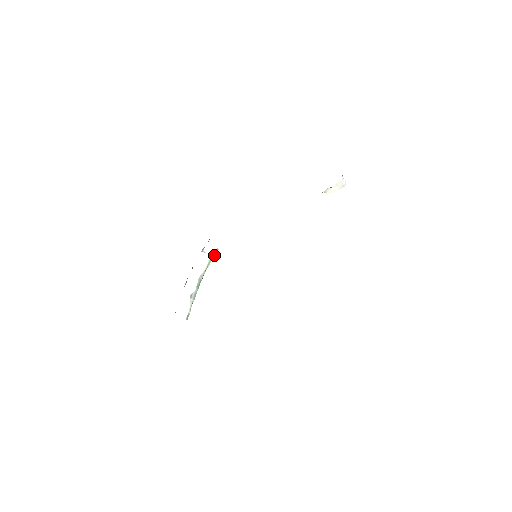
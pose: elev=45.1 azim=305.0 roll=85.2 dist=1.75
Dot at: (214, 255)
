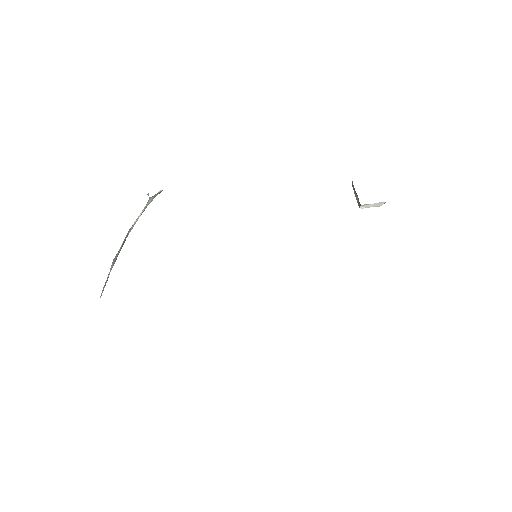
Dot at: (153, 198)
